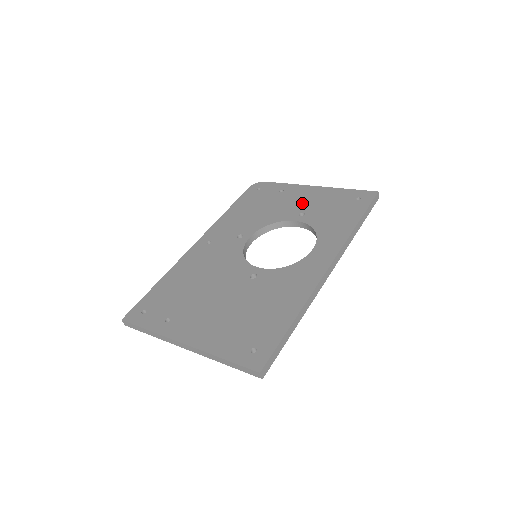
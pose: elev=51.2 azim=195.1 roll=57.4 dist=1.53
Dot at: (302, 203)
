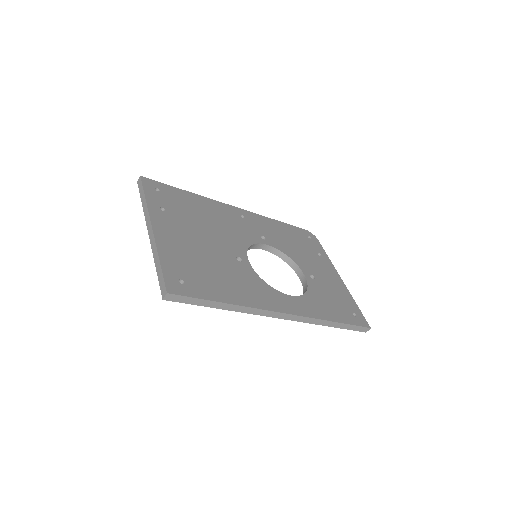
Dot at: (321, 273)
